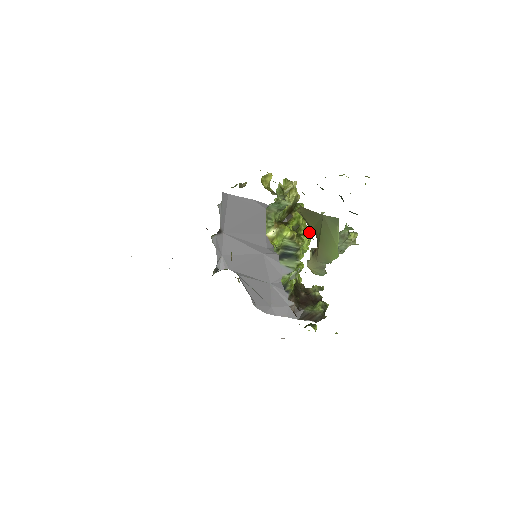
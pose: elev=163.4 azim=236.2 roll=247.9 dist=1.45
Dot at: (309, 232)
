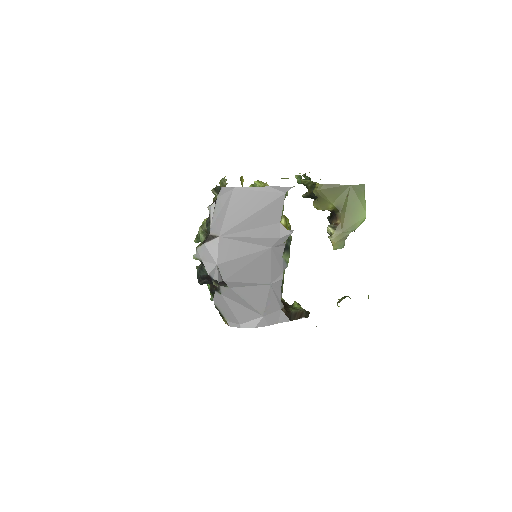
Dot at: occluded
